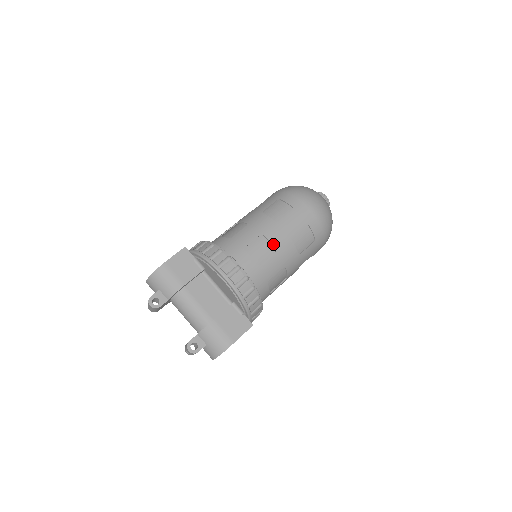
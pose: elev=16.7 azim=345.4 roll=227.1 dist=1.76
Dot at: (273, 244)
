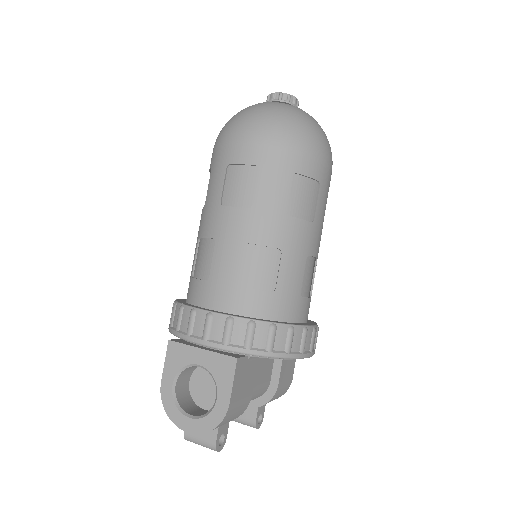
Dot at: (316, 256)
